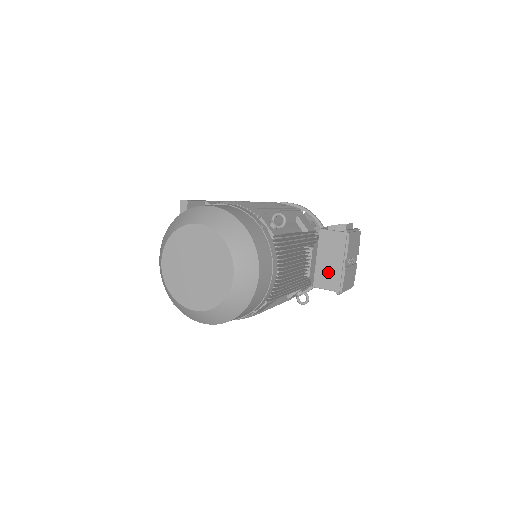
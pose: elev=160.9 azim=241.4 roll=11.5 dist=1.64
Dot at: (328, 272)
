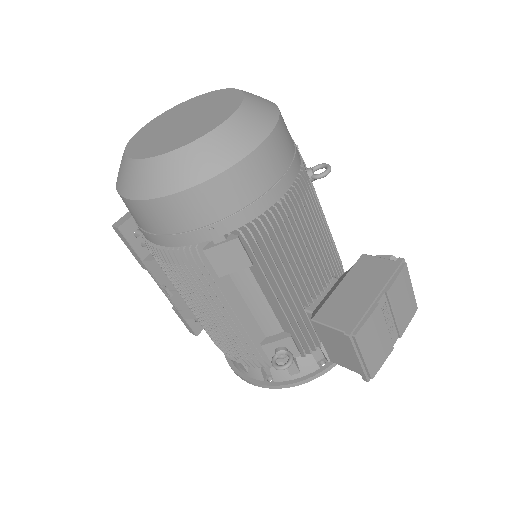
Dot at: (347, 304)
